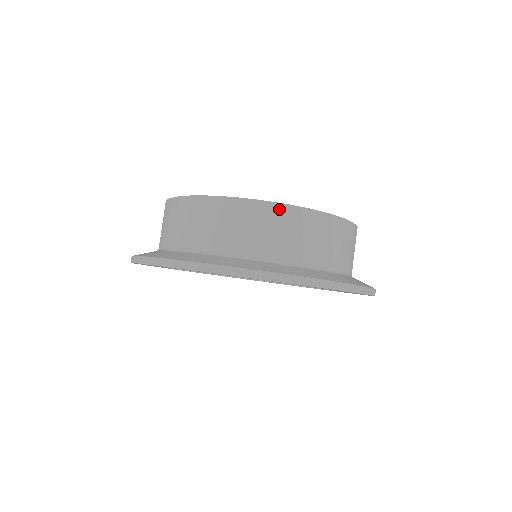
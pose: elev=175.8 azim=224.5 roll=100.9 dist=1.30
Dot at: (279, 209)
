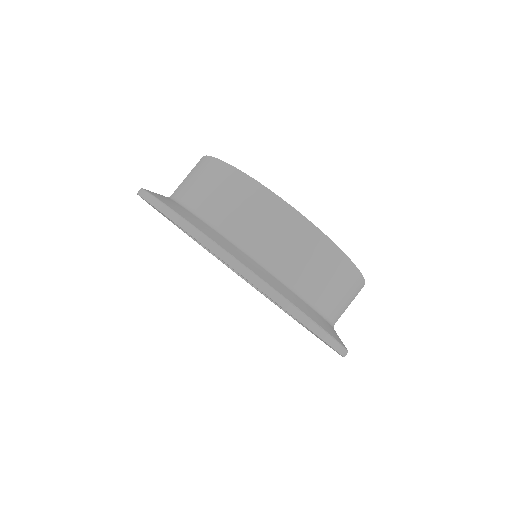
Dot at: (314, 233)
